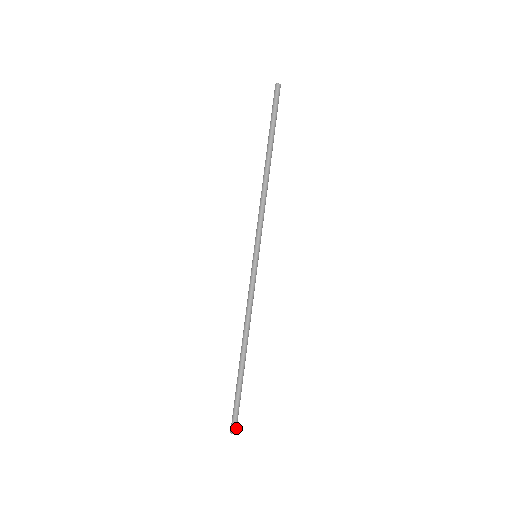
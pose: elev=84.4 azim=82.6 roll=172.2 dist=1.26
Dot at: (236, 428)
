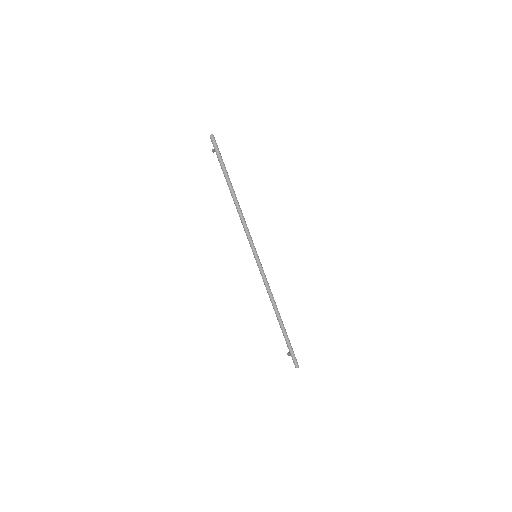
Dot at: occluded
